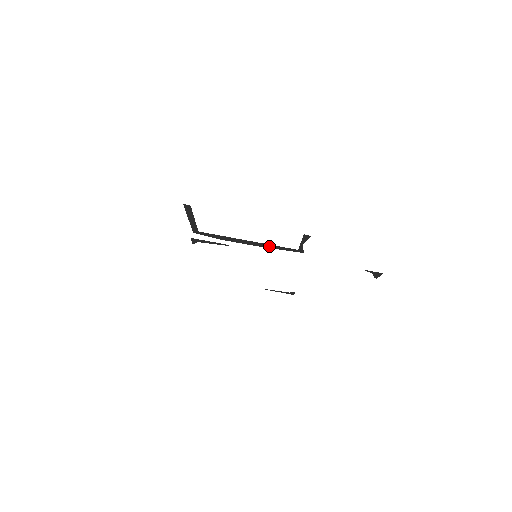
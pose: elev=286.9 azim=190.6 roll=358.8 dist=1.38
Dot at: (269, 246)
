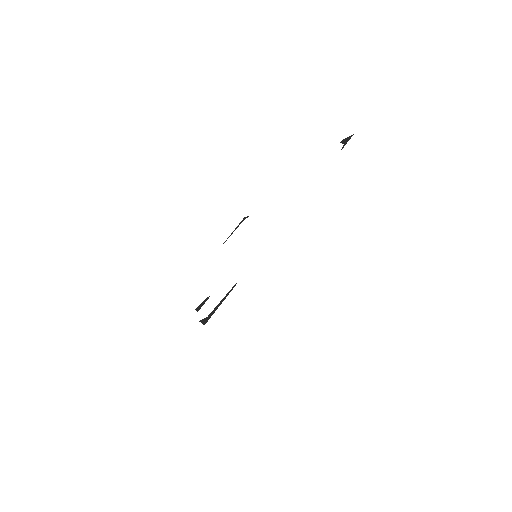
Dot at: occluded
